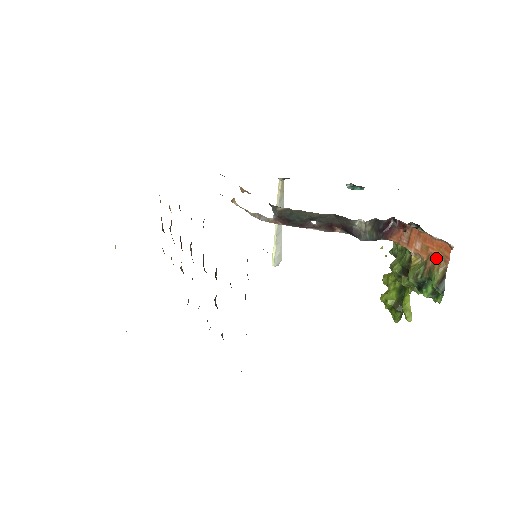
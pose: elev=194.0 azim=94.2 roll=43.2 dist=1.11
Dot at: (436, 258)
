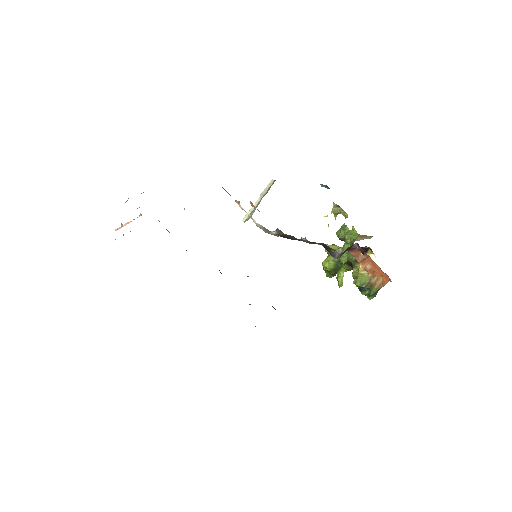
Dot at: (378, 280)
